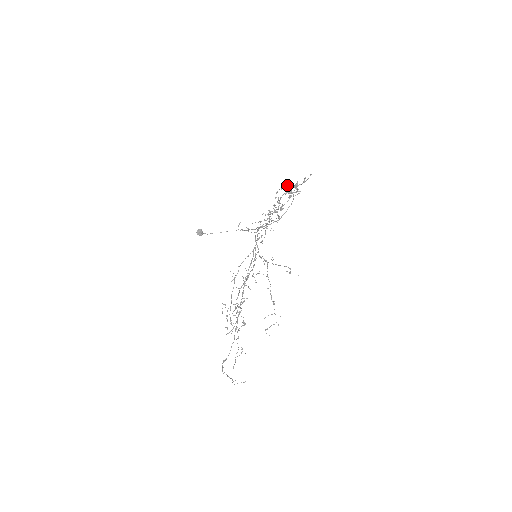
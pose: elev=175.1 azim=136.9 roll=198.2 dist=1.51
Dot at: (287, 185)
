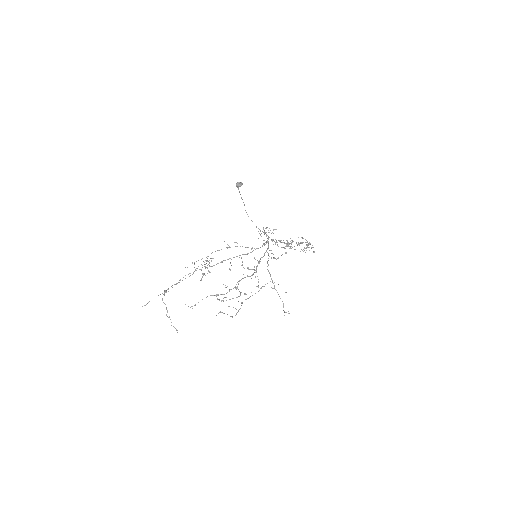
Dot at: occluded
